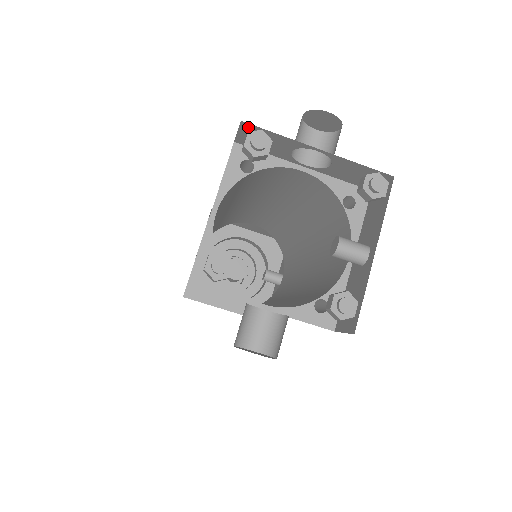
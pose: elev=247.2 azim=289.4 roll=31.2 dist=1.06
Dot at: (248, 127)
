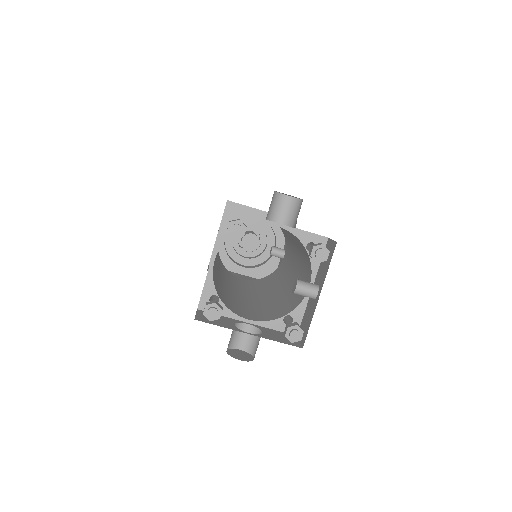
Dot at: occluded
